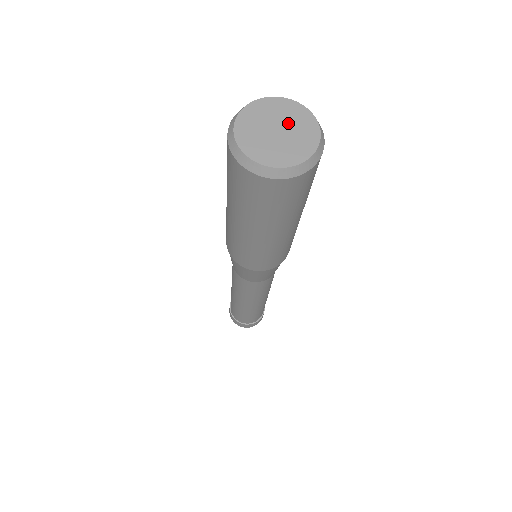
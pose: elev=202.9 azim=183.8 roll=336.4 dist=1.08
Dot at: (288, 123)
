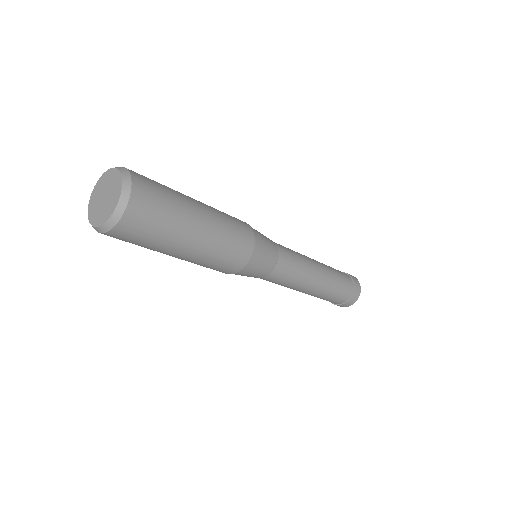
Dot at: (110, 189)
